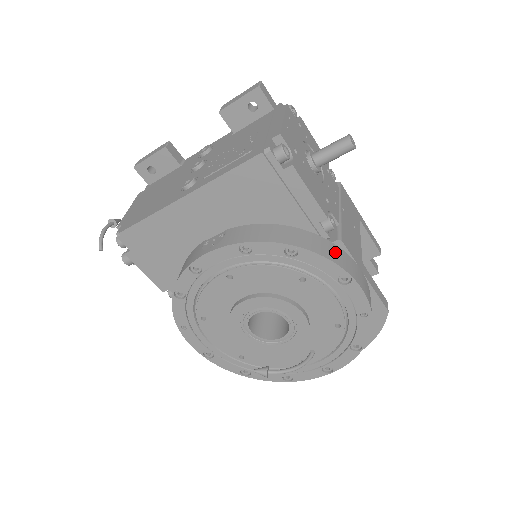
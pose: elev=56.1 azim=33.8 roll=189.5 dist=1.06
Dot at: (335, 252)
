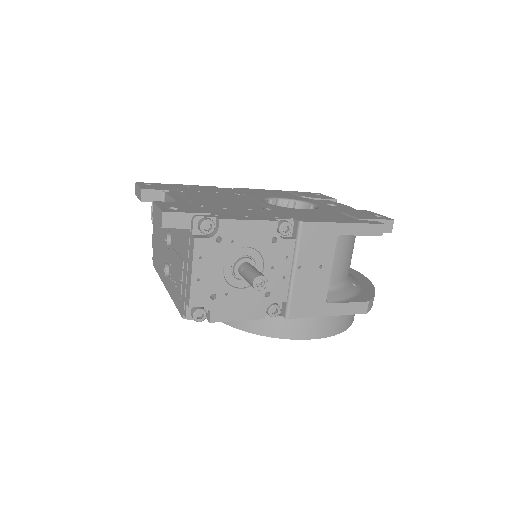
Dot at: (284, 326)
